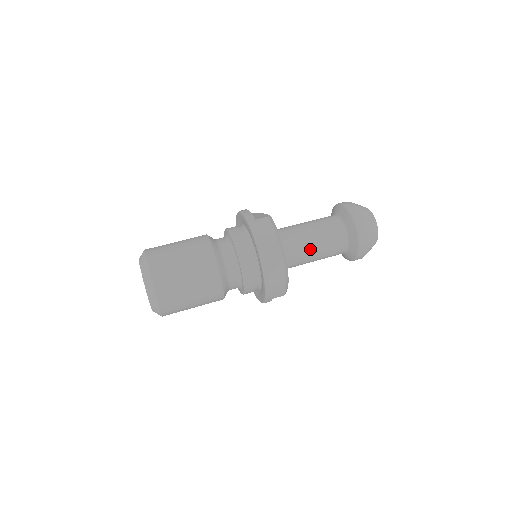
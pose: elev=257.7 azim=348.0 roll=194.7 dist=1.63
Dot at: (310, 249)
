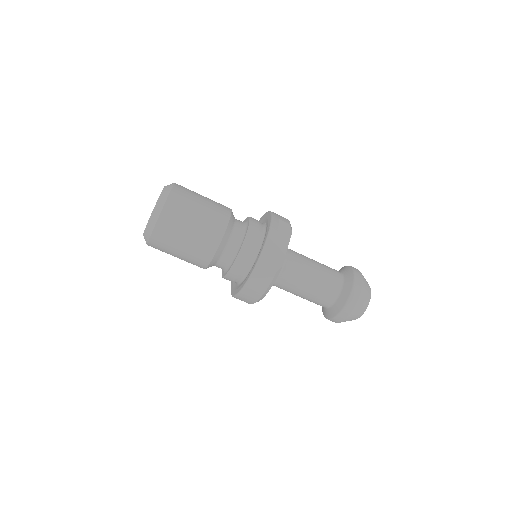
Dot at: (293, 293)
